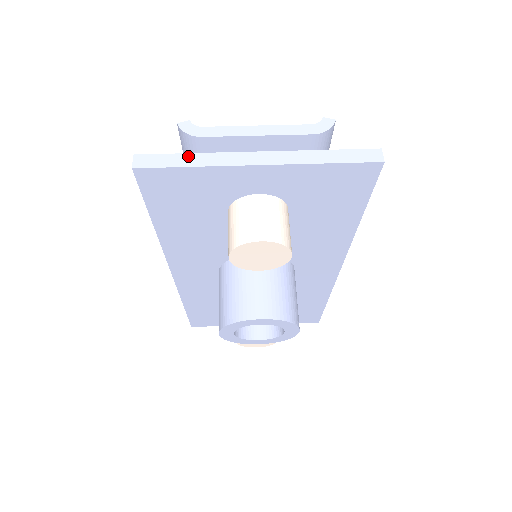
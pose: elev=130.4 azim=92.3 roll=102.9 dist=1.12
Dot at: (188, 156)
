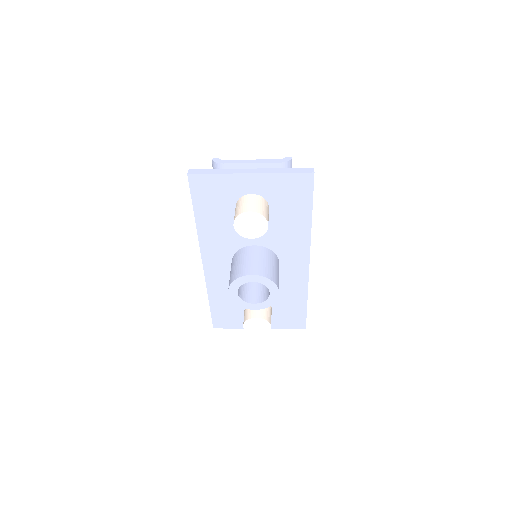
Dot at: (215, 170)
